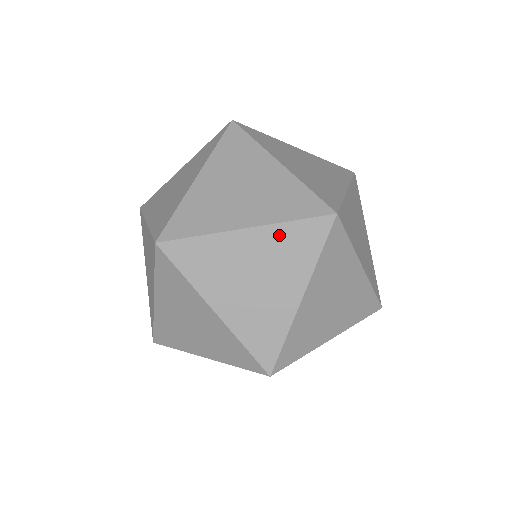
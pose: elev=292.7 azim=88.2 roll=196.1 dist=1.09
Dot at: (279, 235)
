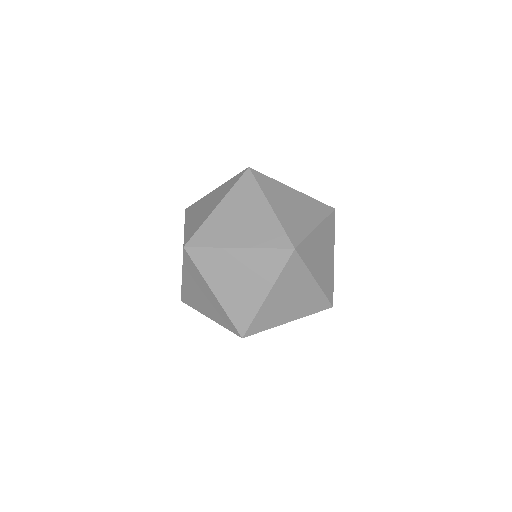
Dot at: (258, 255)
